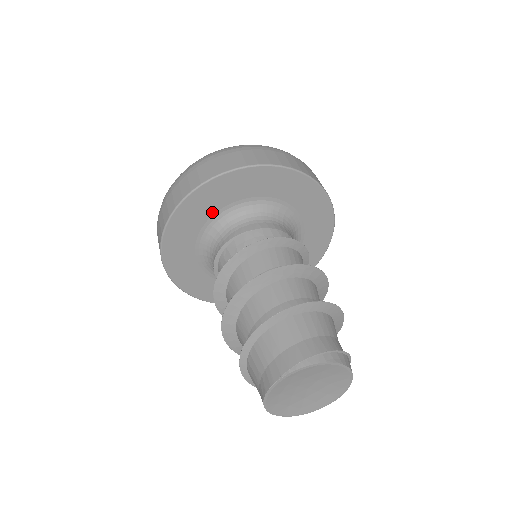
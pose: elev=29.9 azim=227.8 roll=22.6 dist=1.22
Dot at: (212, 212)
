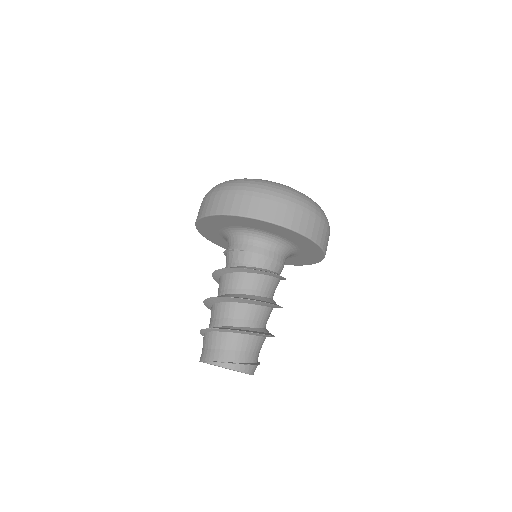
Dot at: (226, 225)
